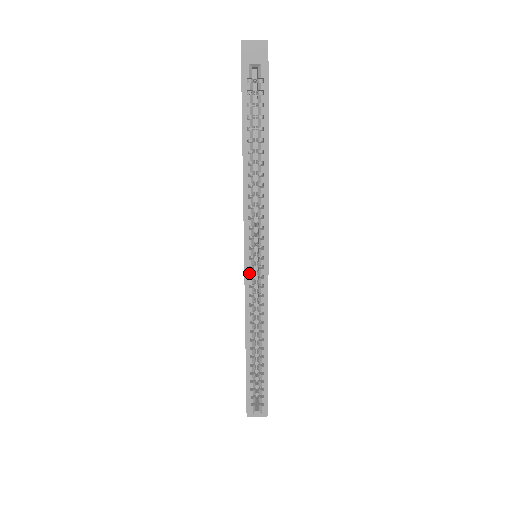
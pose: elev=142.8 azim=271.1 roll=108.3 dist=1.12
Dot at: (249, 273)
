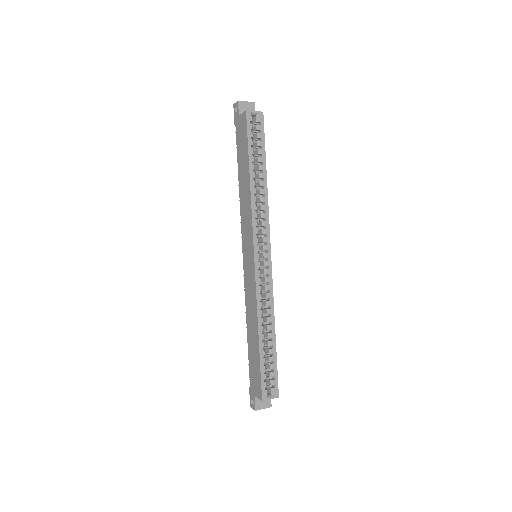
Dot at: (258, 265)
